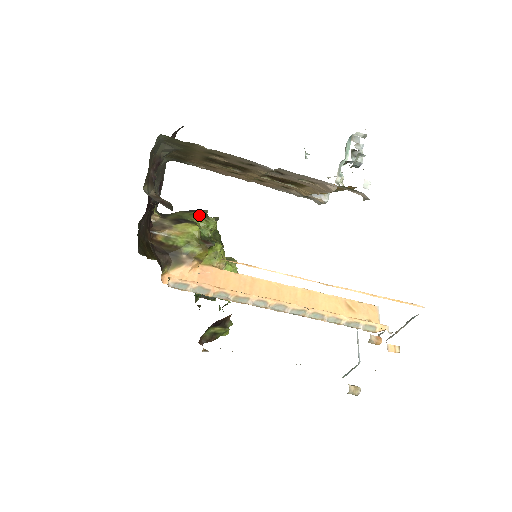
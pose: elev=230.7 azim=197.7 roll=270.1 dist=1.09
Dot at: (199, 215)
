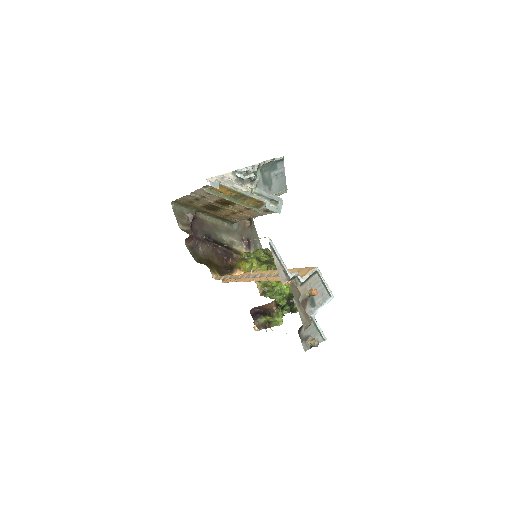
Dot at: occluded
